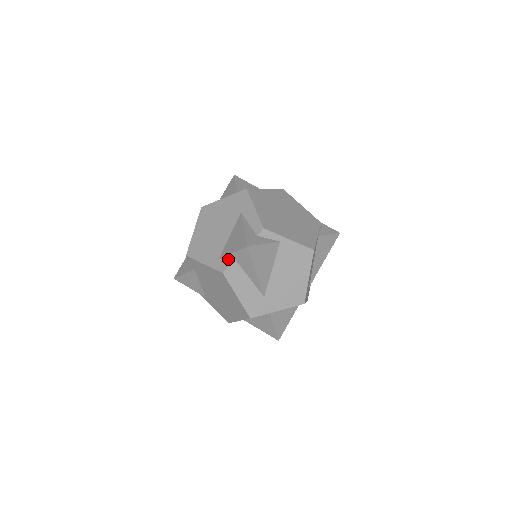
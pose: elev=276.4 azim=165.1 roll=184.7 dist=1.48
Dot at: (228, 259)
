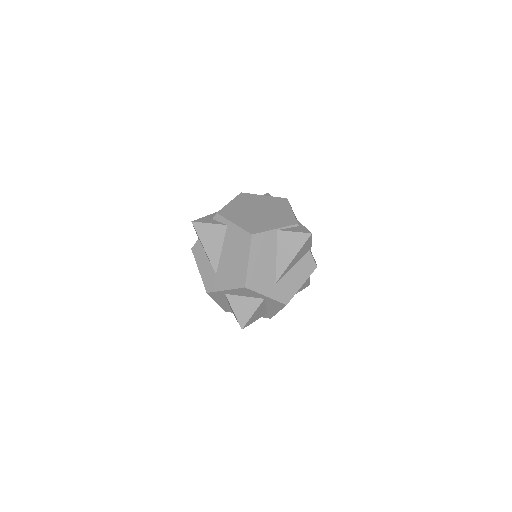
Dot at: occluded
